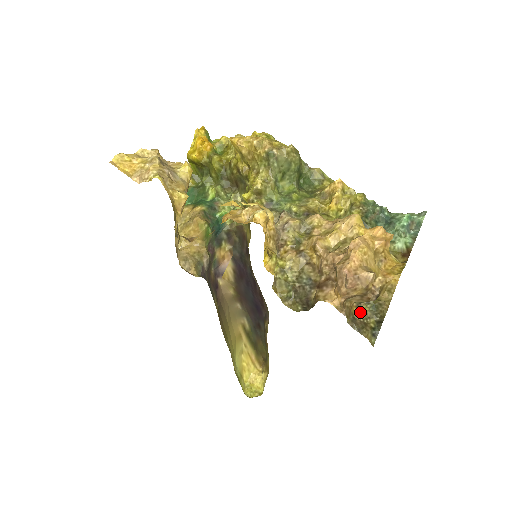
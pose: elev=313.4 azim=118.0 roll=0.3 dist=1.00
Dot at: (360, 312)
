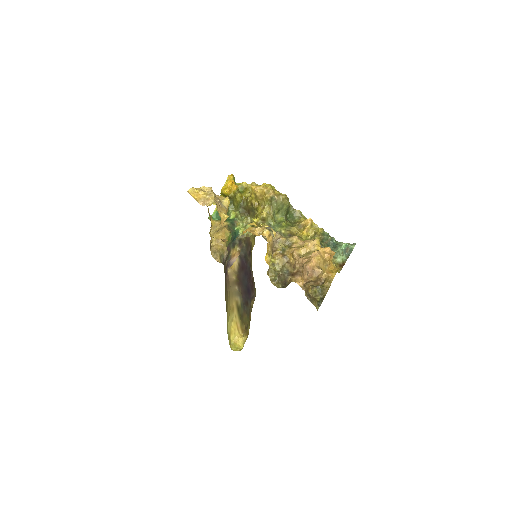
Dot at: (313, 292)
